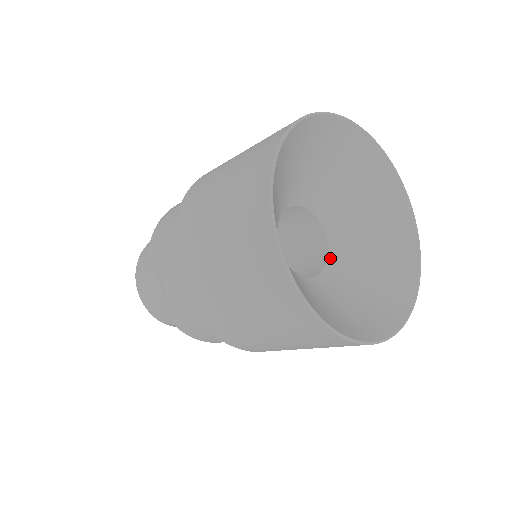
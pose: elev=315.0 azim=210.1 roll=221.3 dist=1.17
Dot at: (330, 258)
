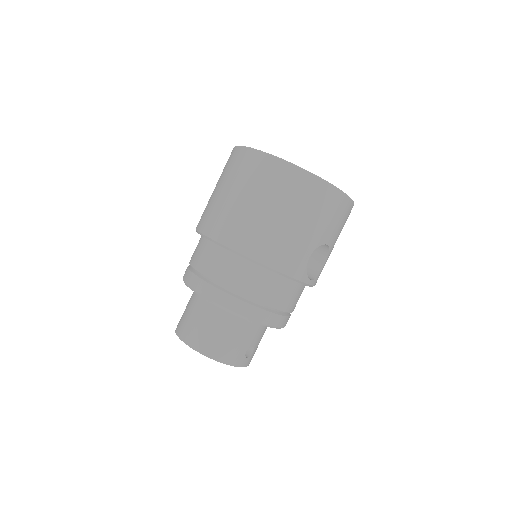
Dot at: occluded
